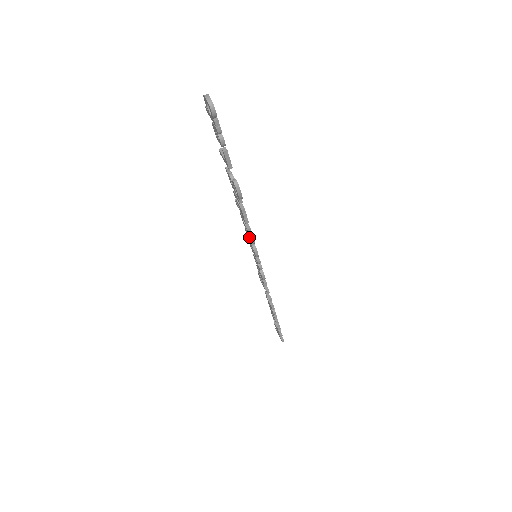
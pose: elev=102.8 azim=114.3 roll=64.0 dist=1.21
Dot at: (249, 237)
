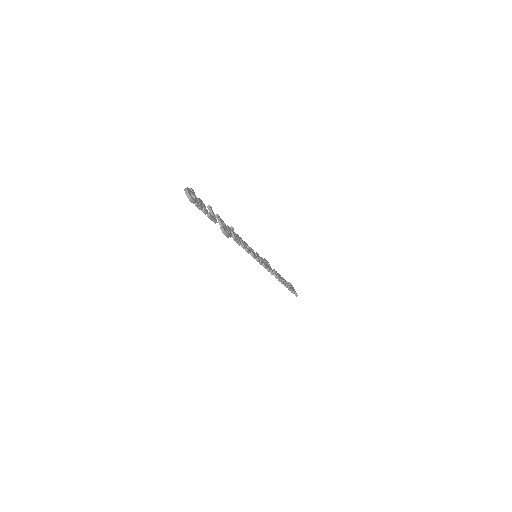
Dot at: (245, 250)
